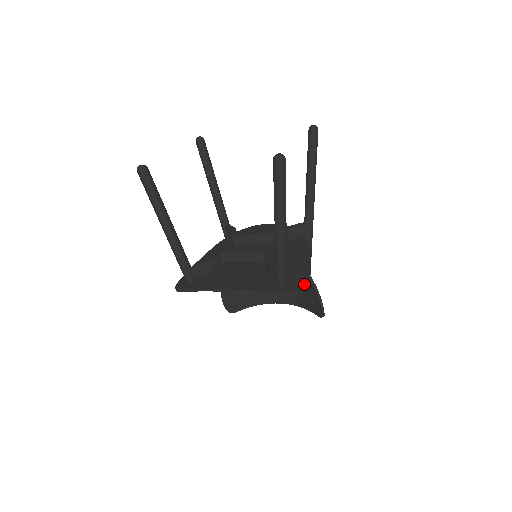
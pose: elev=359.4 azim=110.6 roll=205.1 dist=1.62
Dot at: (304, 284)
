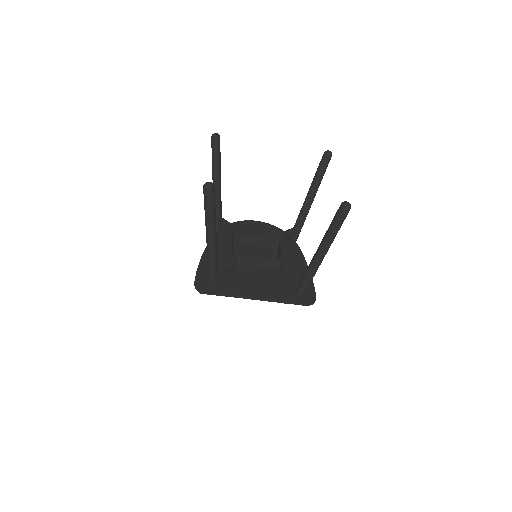
Dot at: (315, 293)
